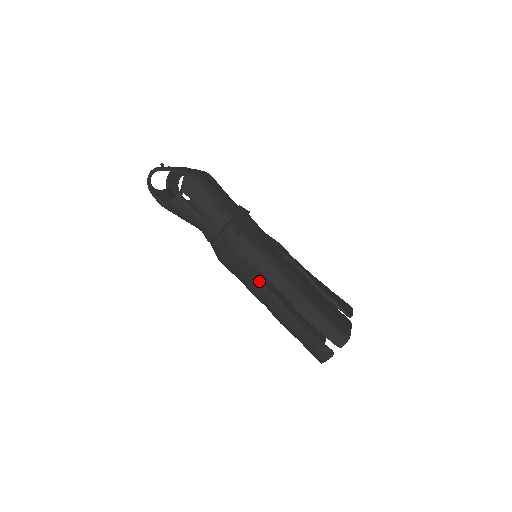
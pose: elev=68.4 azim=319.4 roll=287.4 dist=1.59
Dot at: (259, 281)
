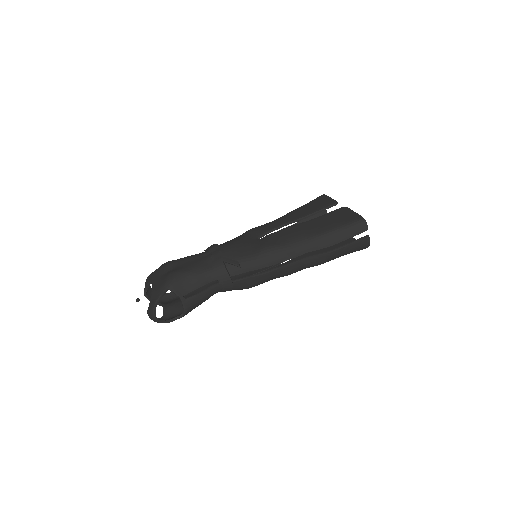
Dot at: (286, 267)
